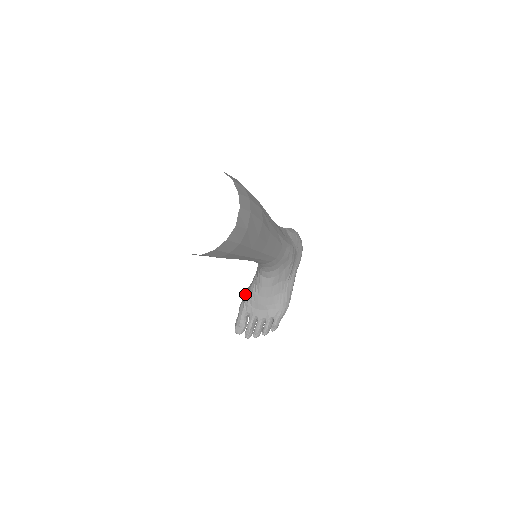
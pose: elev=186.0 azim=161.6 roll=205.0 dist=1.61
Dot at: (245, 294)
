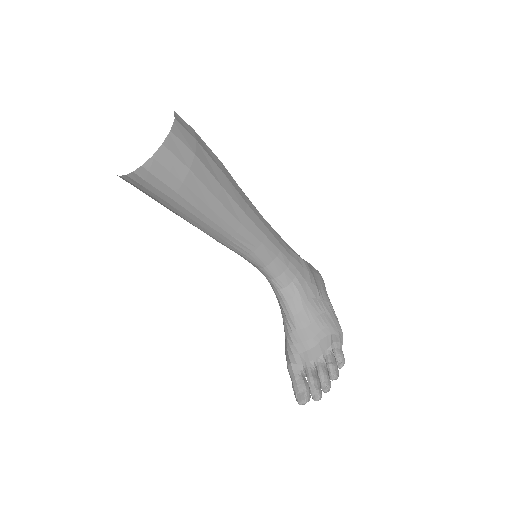
Dot at: (285, 349)
